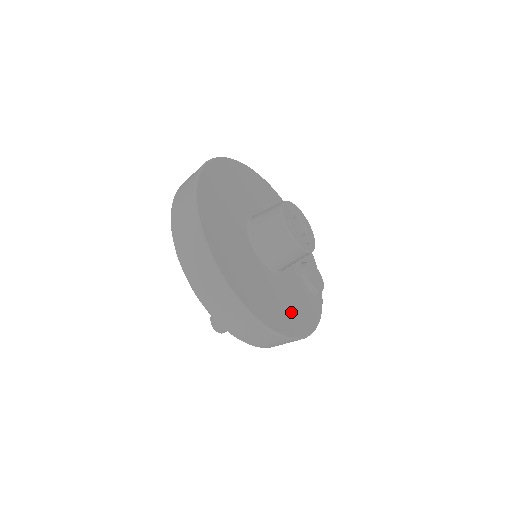
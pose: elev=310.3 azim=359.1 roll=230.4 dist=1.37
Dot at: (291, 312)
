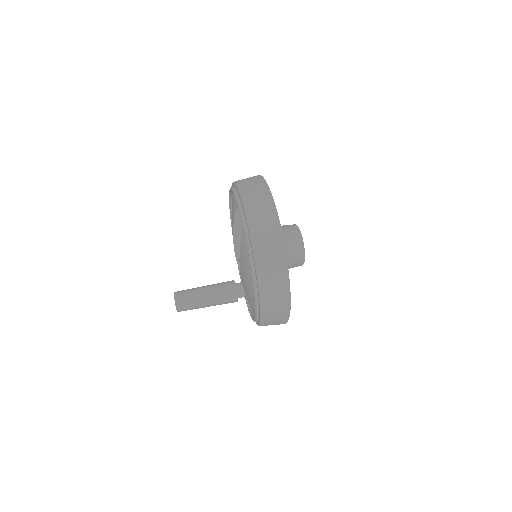
Dot at: occluded
